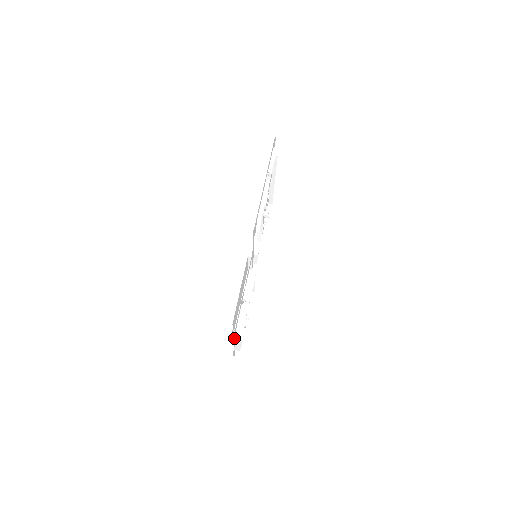
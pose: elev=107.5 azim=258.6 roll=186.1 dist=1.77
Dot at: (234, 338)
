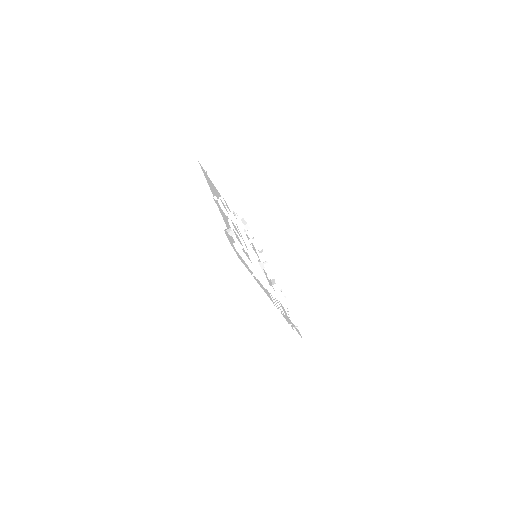
Dot at: (288, 312)
